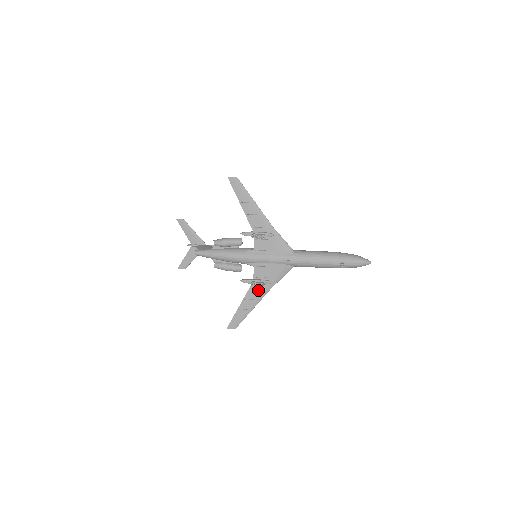
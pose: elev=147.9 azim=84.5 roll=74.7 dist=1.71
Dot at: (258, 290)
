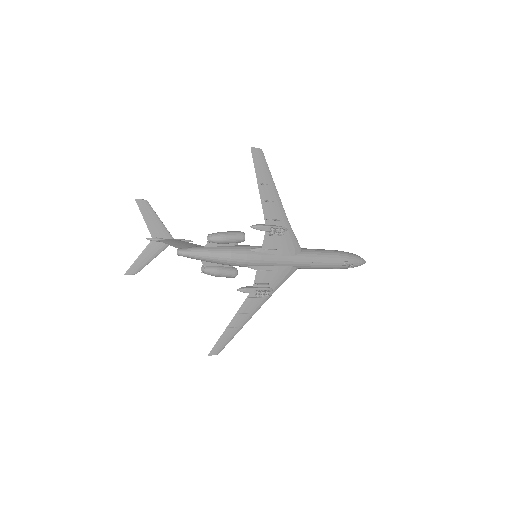
Dot at: (256, 300)
